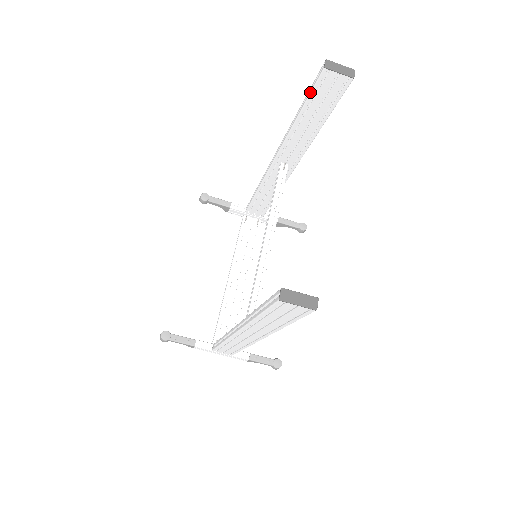
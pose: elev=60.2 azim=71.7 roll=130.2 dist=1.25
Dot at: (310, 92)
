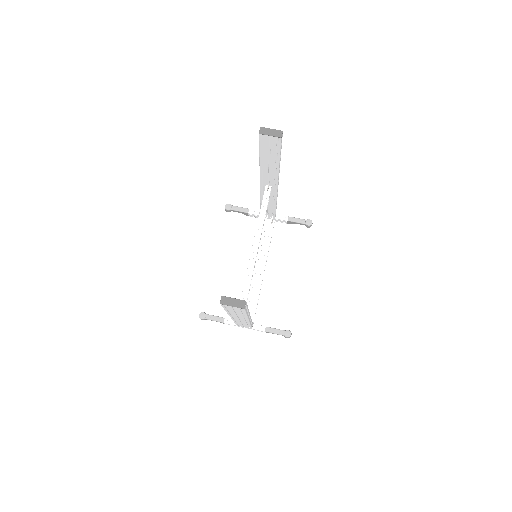
Dot at: (259, 146)
